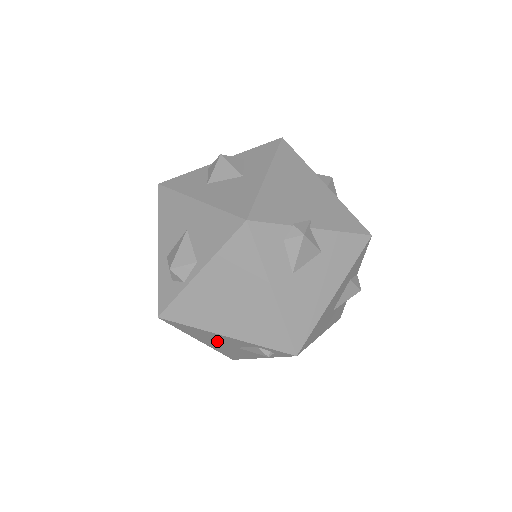
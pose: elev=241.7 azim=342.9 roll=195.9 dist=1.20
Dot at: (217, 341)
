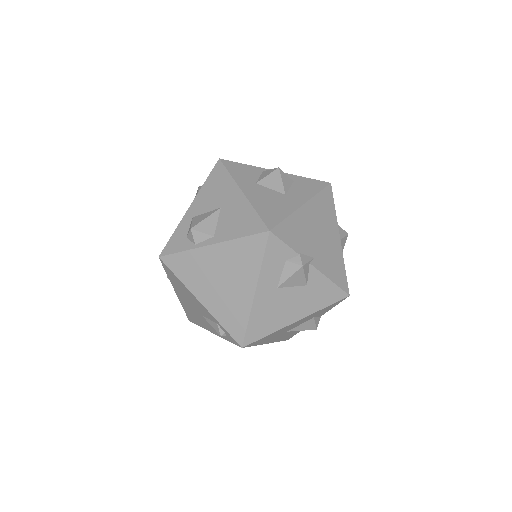
Dot at: (190, 301)
